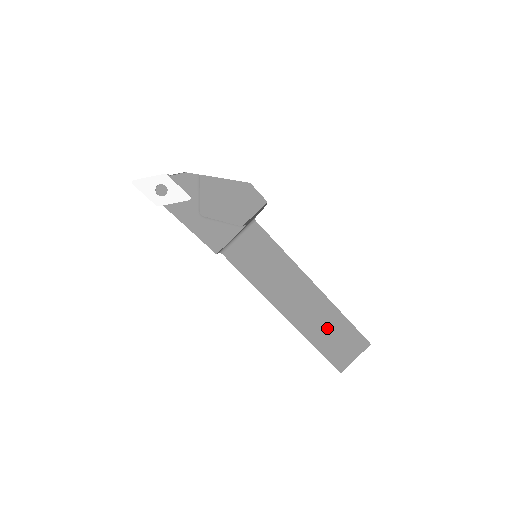
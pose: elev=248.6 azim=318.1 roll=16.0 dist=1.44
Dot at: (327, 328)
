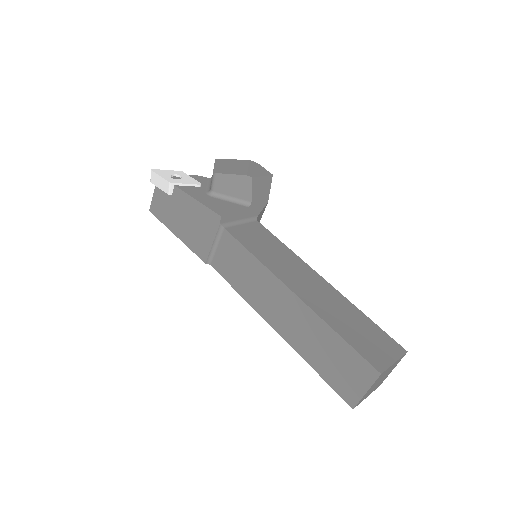
Dot at: (347, 319)
